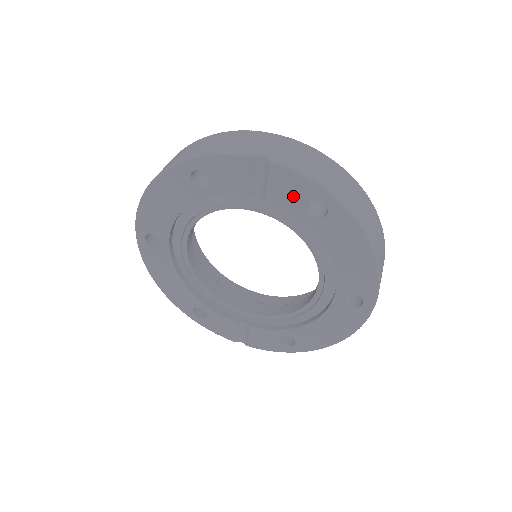
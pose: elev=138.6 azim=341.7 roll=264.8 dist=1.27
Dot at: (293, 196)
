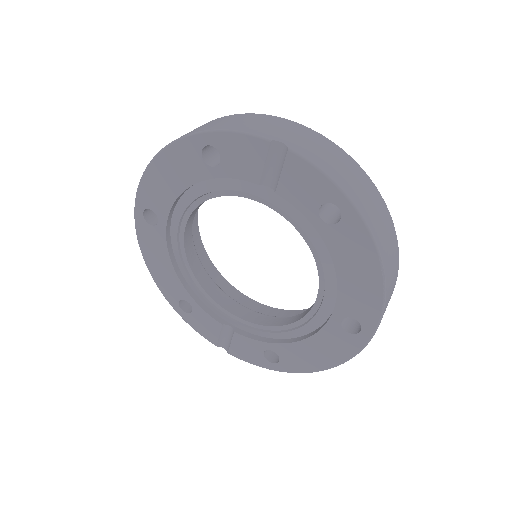
Dot at: (307, 193)
